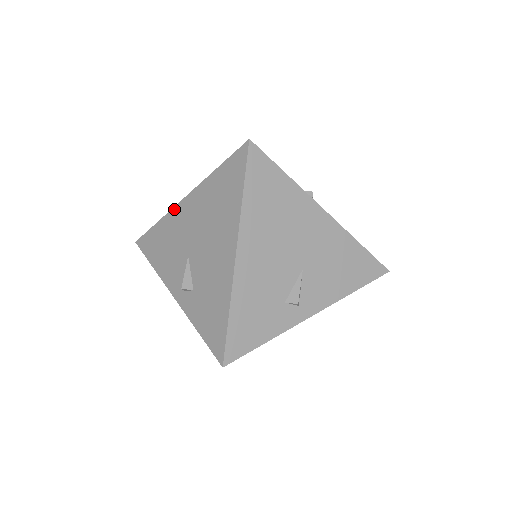
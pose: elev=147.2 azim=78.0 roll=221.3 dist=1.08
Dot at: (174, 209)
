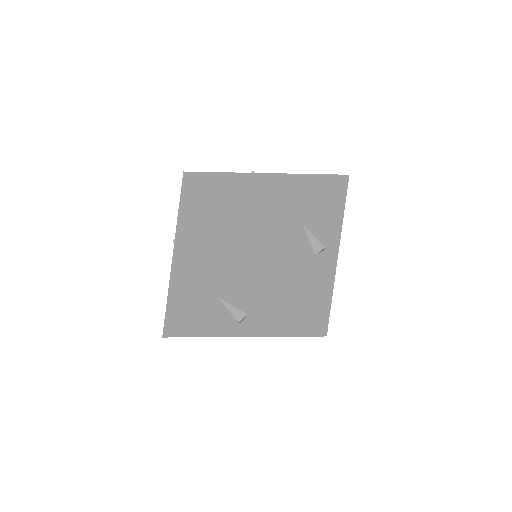
Dot at: (171, 280)
